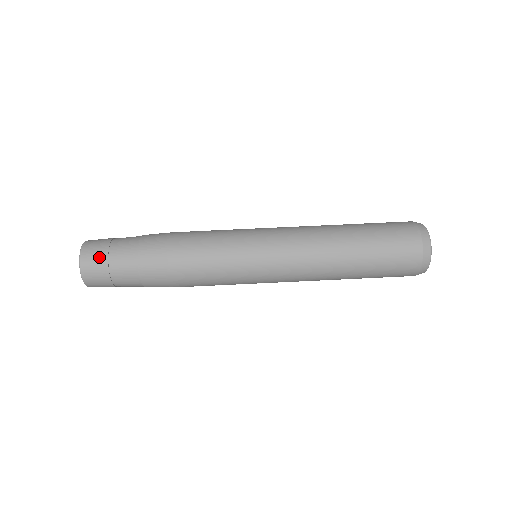
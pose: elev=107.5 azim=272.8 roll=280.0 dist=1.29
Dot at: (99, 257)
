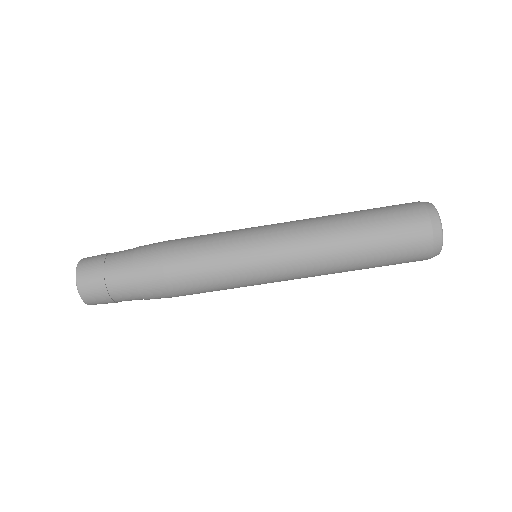
Dot at: (95, 267)
